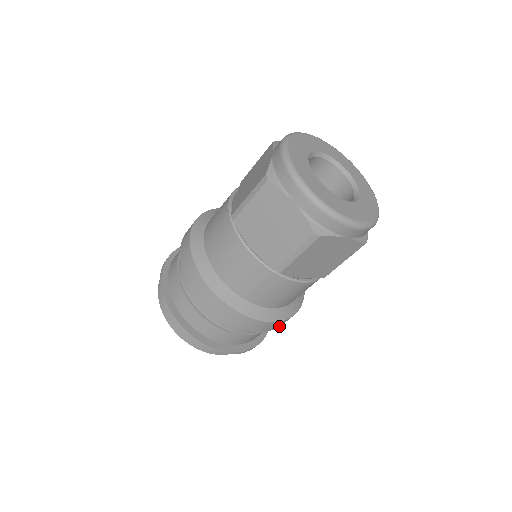
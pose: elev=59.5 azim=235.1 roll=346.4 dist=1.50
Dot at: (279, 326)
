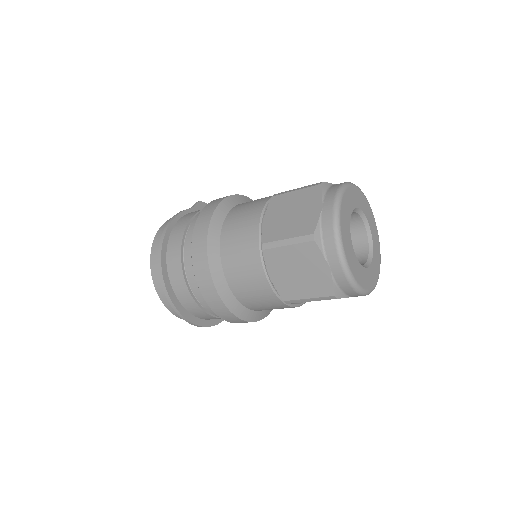
Dot at: occluded
